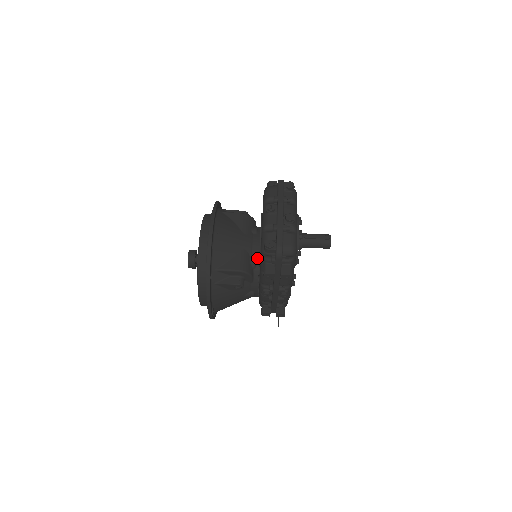
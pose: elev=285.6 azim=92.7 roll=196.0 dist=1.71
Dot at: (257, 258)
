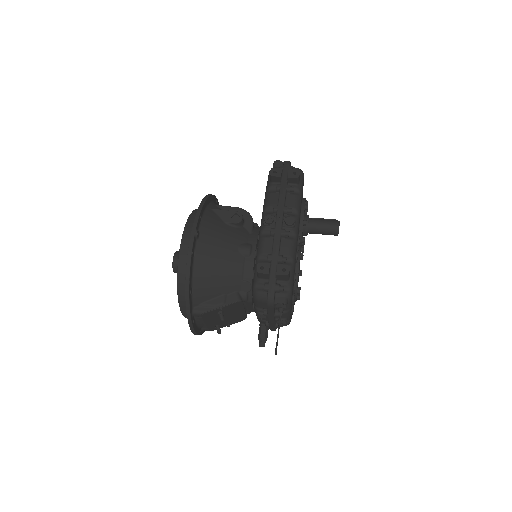
Dot at: occluded
